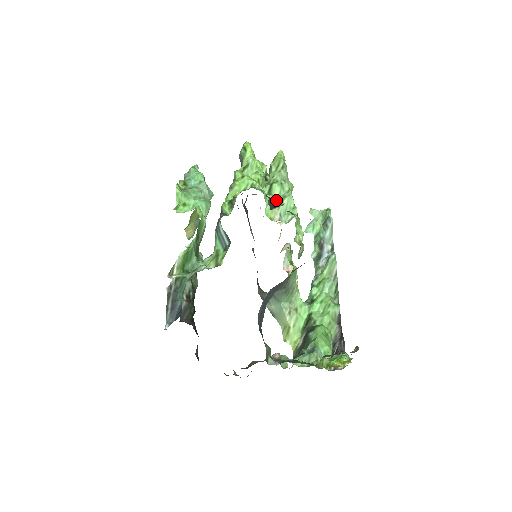
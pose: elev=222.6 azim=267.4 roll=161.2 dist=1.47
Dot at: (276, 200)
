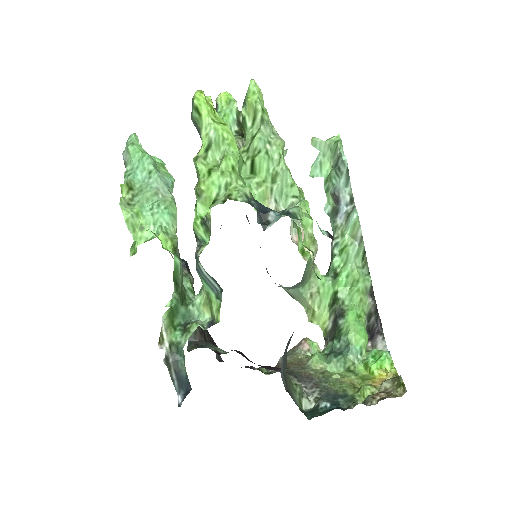
Dot at: (265, 182)
